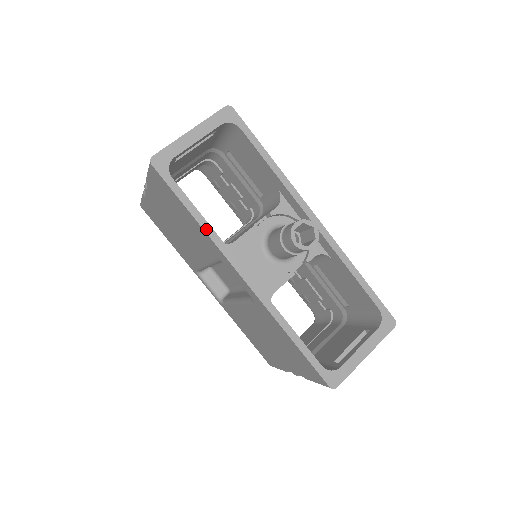
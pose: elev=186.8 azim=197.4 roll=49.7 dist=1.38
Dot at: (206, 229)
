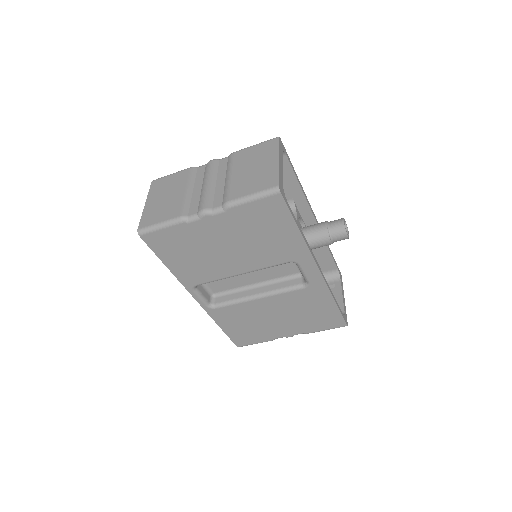
Dot at: (304, 238)
